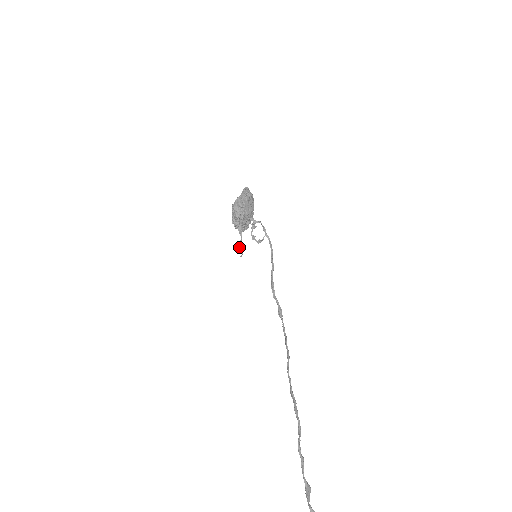
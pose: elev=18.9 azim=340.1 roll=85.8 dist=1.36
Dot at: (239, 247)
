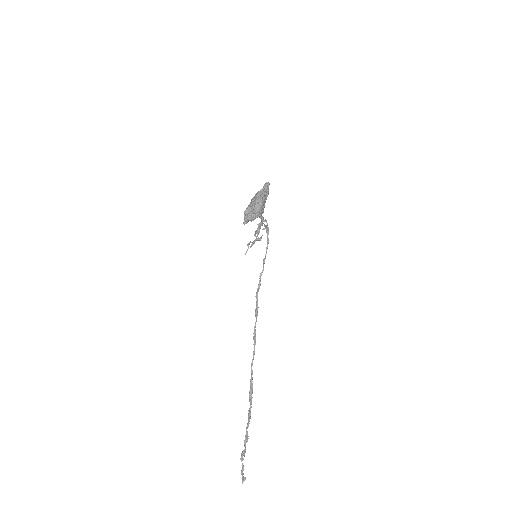
Dot at: (248, 245)
